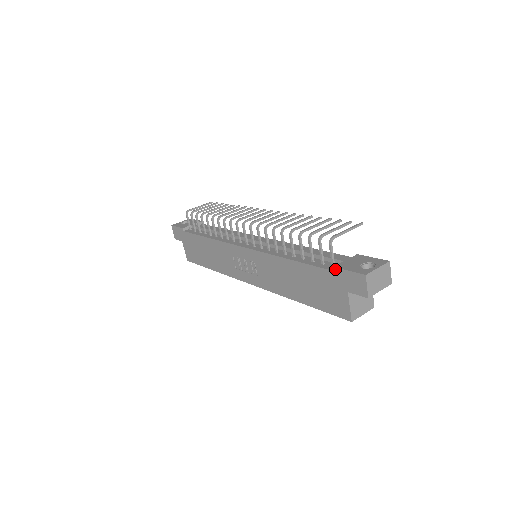
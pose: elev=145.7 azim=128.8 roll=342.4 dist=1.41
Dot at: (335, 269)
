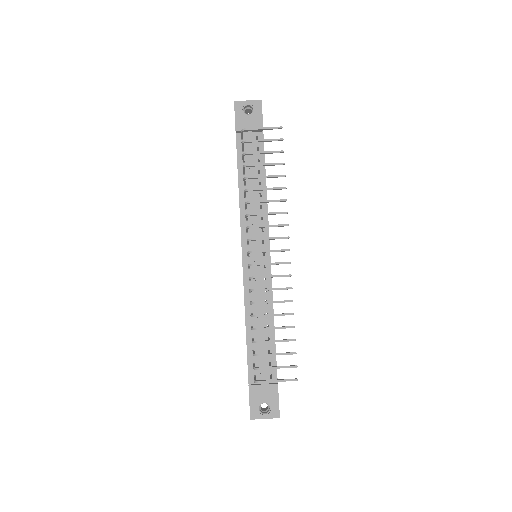
Dot at: occluded
